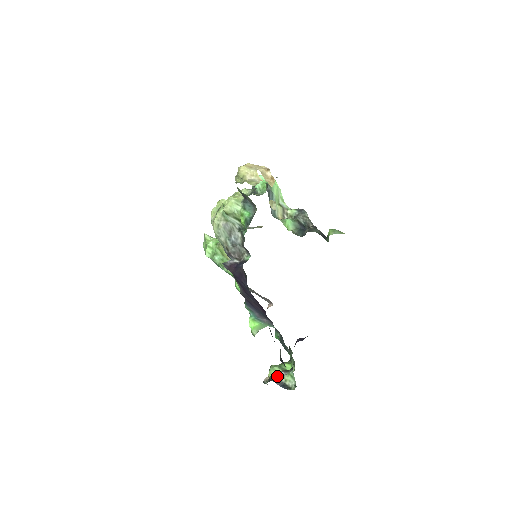
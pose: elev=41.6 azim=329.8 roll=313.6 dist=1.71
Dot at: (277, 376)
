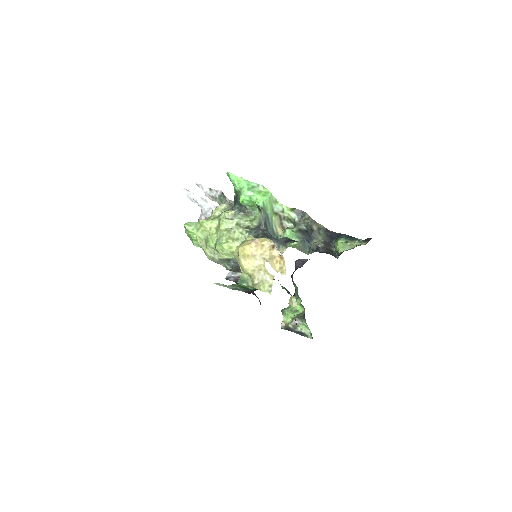
Dot at: (293, 327)
